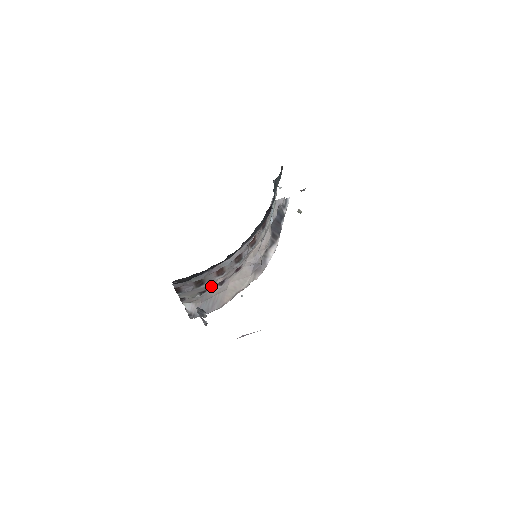
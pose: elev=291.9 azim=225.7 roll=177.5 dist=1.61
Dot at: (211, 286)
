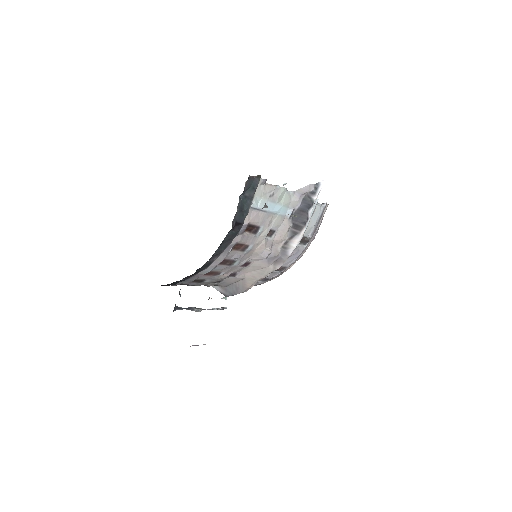
Dot at: (220, 279)
